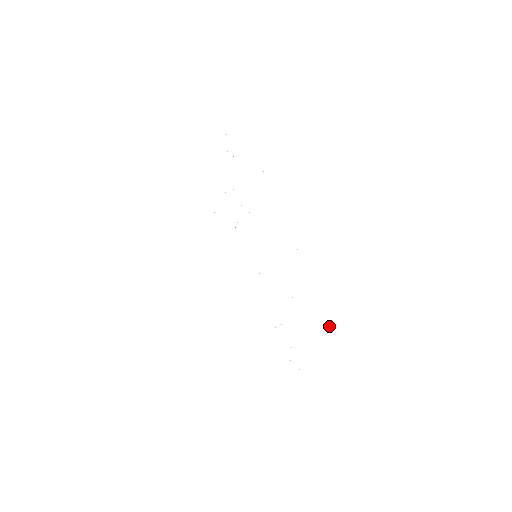
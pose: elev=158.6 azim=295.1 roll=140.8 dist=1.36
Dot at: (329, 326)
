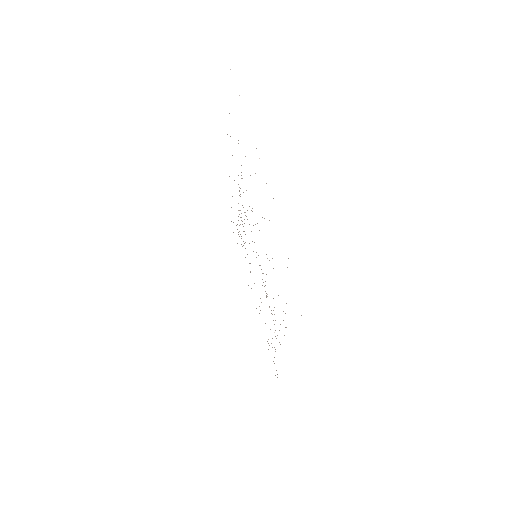
Dot at: occluded
